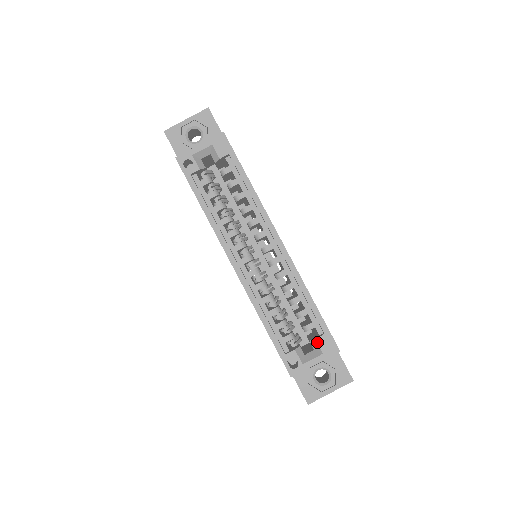
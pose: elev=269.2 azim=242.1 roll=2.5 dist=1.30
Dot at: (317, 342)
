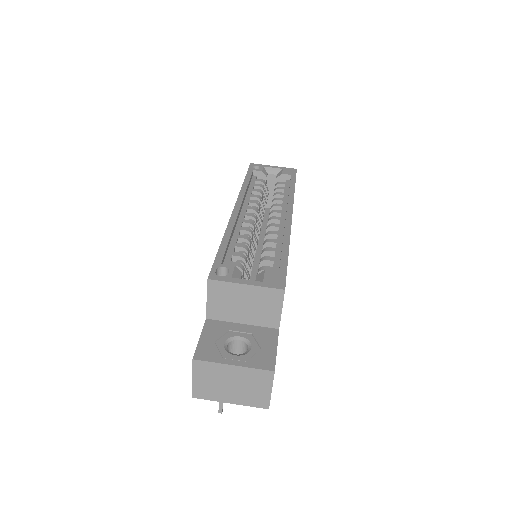
Dot at: (265, 272)
